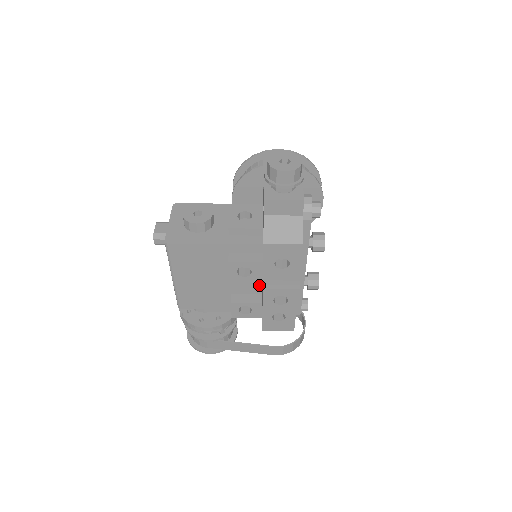
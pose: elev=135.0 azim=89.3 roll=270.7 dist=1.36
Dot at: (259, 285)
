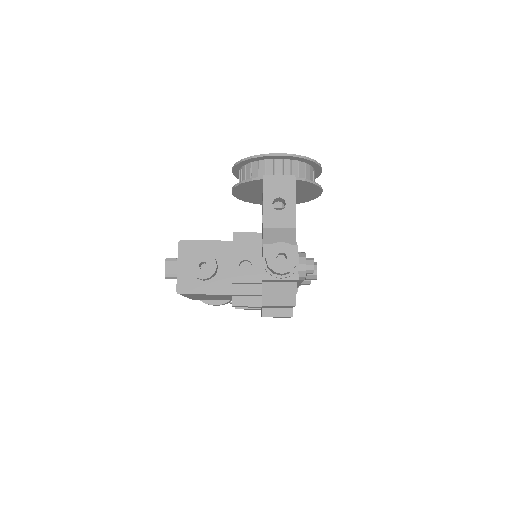
Dot at: occluded
